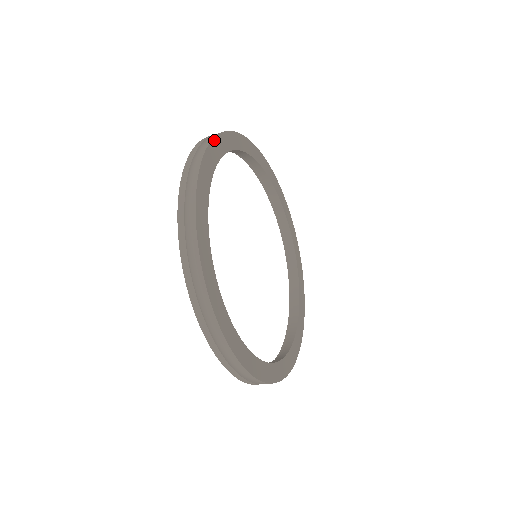
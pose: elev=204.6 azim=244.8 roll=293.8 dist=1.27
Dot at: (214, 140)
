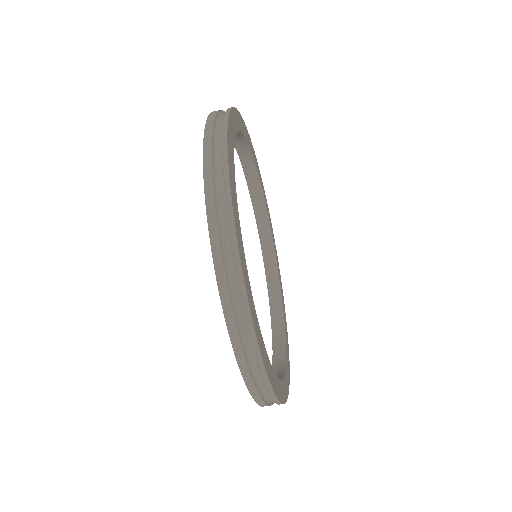
Dot at: (228, 147)
